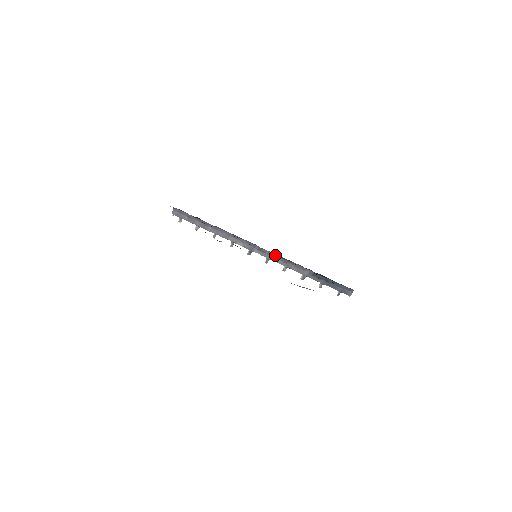
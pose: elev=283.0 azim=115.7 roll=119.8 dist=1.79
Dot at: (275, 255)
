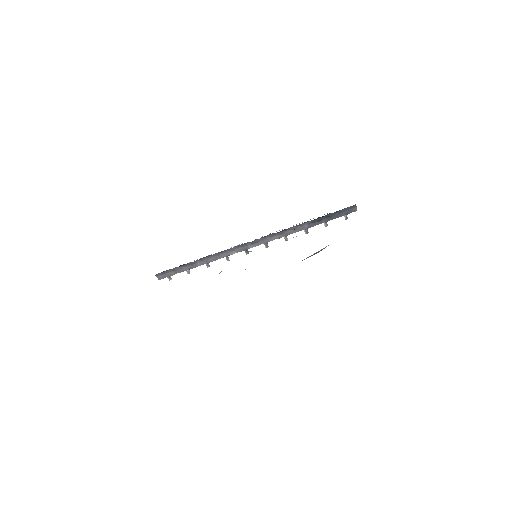
Dot at: (268, 236)
